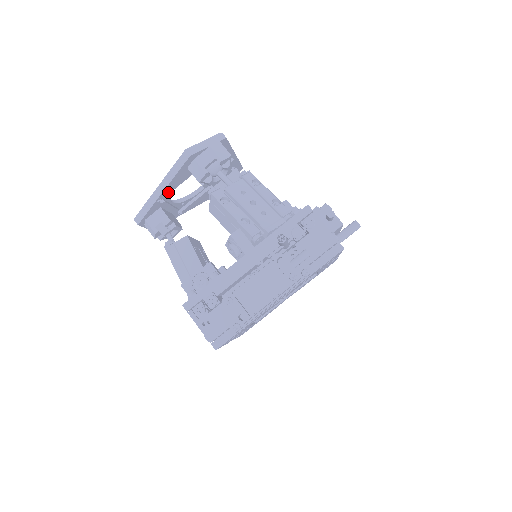
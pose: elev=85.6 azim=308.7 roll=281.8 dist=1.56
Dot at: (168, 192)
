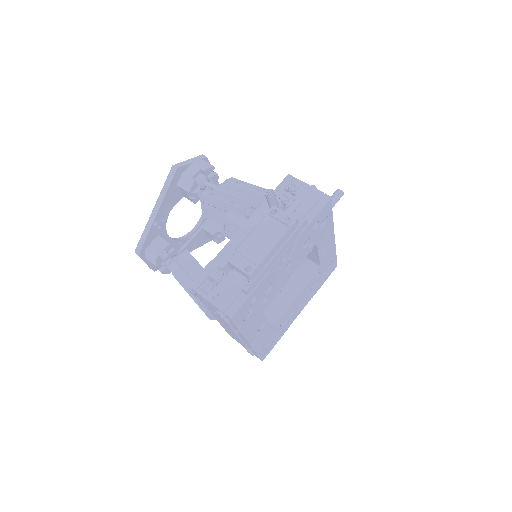
Dot at: (163, 215)
